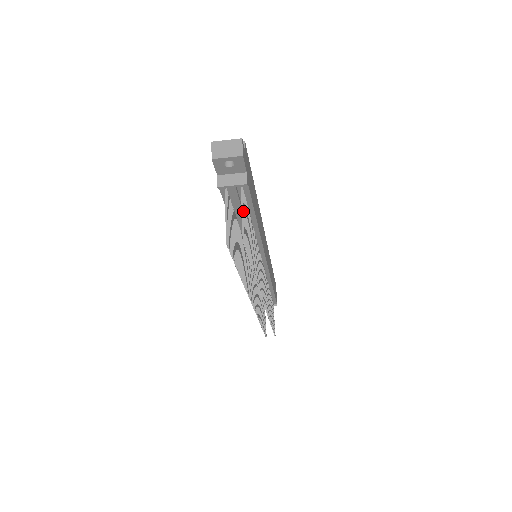
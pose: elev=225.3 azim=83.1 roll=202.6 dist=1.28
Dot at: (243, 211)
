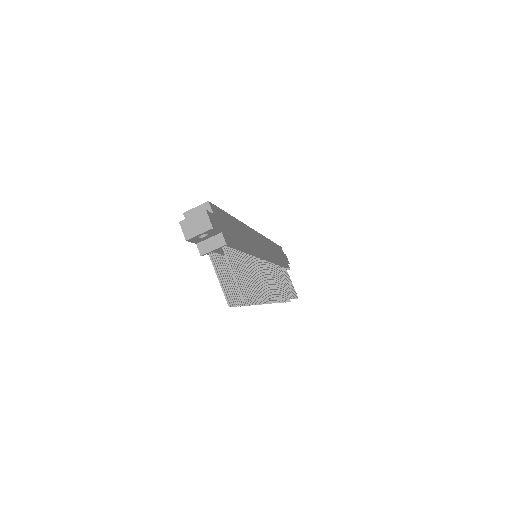
Dot at: (232, 270)
